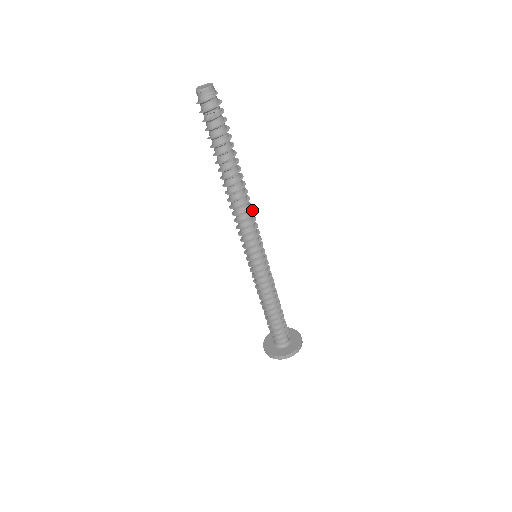
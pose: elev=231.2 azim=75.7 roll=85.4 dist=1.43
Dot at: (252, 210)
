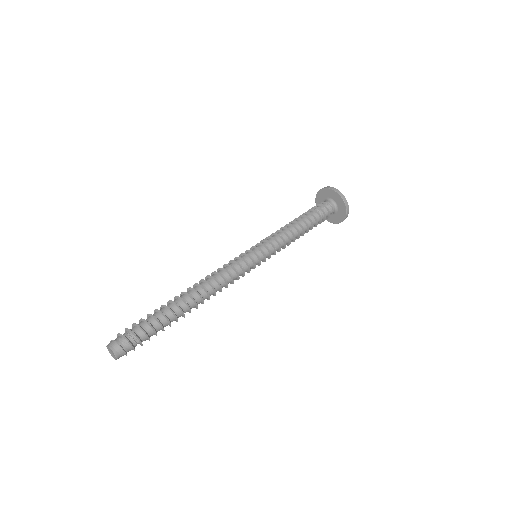
Dot at: (223, 278)
